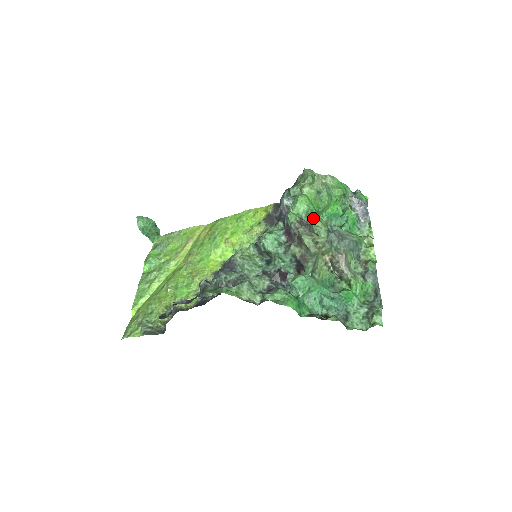
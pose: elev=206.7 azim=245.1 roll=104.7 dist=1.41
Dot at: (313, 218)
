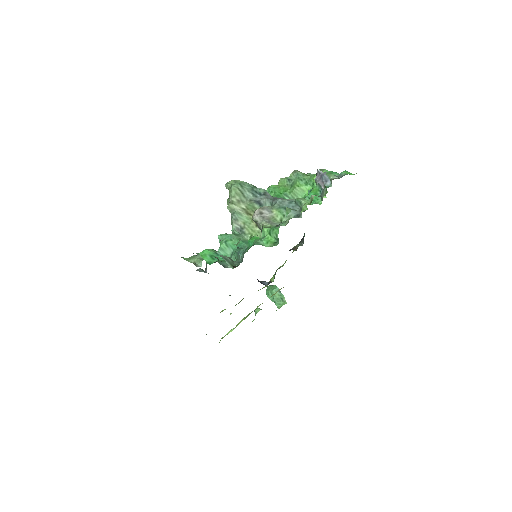
Dot at: occluded
